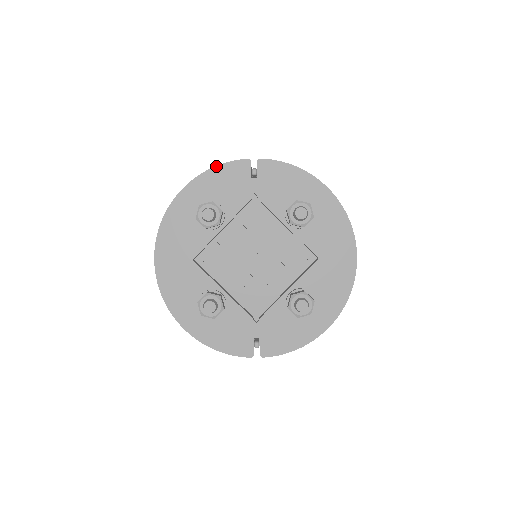
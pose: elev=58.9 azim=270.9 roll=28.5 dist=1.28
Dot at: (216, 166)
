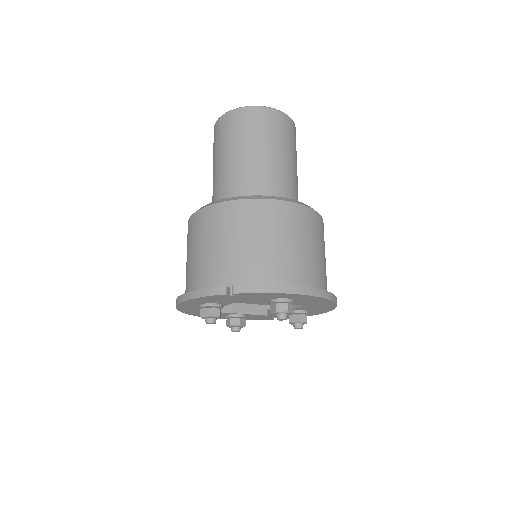
Dot at: (199, 298)
